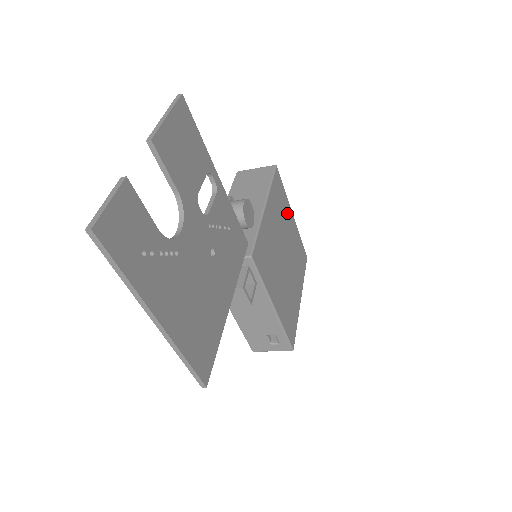
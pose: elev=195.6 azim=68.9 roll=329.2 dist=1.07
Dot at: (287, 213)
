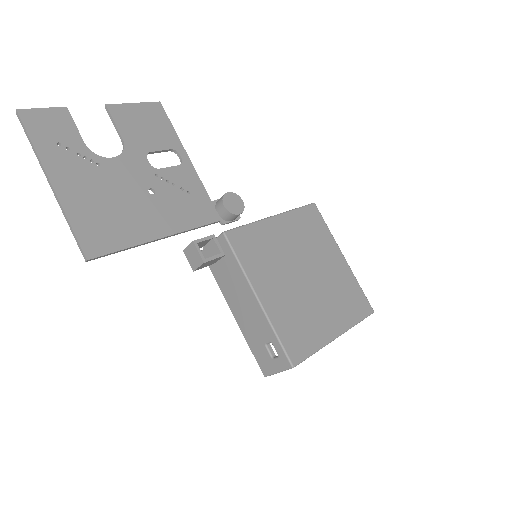
Dot at: (327, 247)
